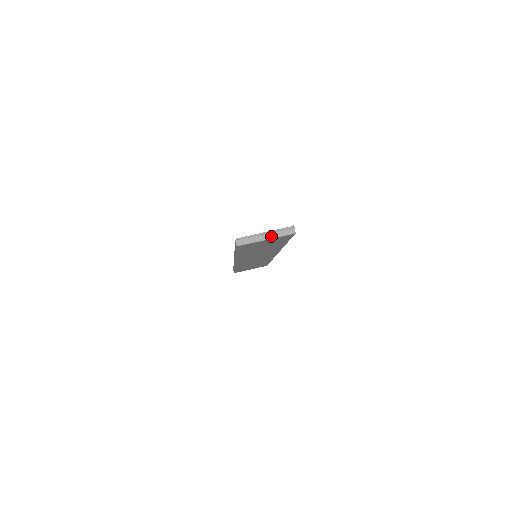
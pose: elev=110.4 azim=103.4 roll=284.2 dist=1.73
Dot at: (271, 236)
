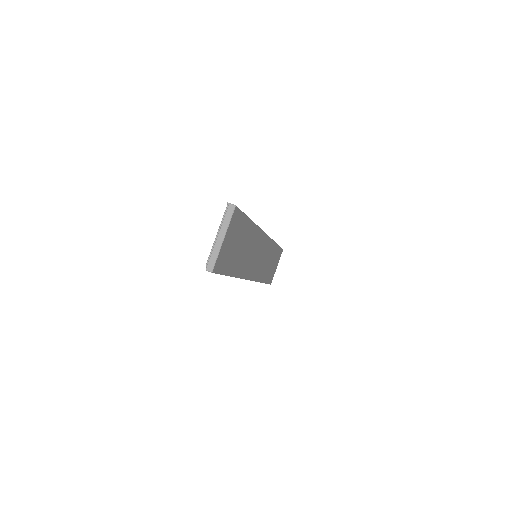
Dot at: (223, 232)
